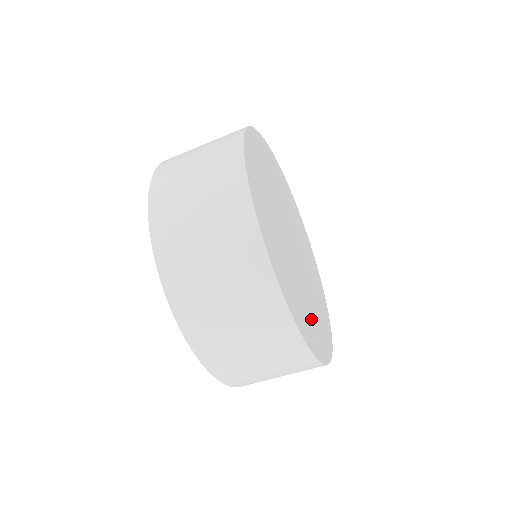
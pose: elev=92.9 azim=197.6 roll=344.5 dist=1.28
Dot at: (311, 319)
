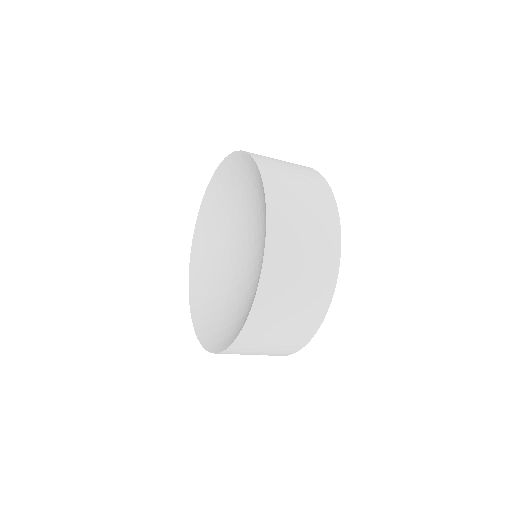
Dot at: occluded
